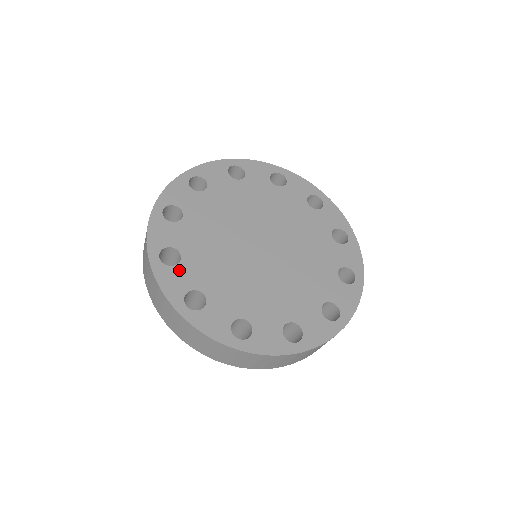
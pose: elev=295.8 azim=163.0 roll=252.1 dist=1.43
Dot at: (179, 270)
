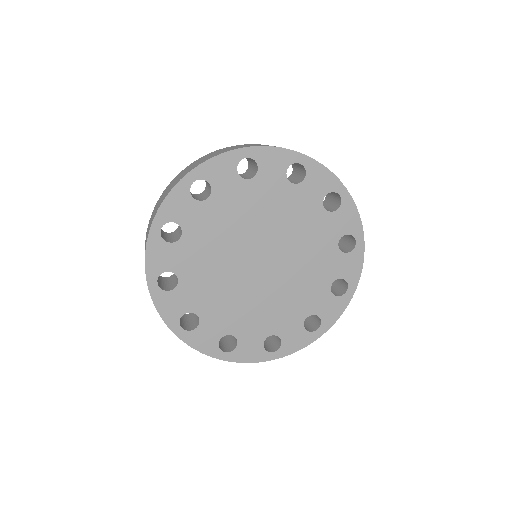
Dot at: (171, 249)
